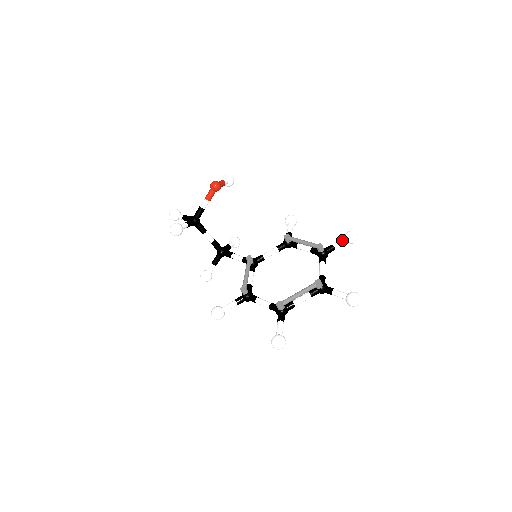
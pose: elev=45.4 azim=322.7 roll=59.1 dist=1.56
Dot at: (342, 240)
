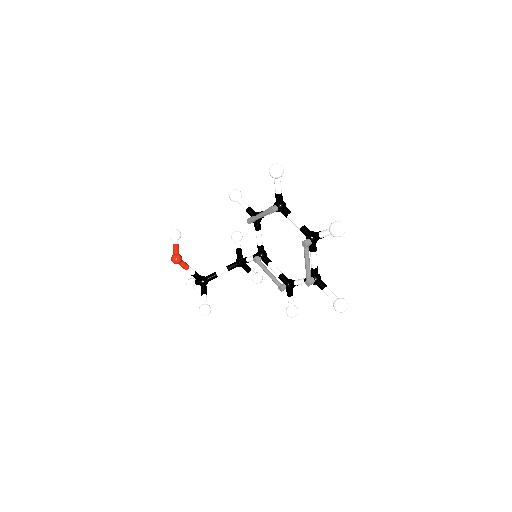
Dot at: (275, 183)
